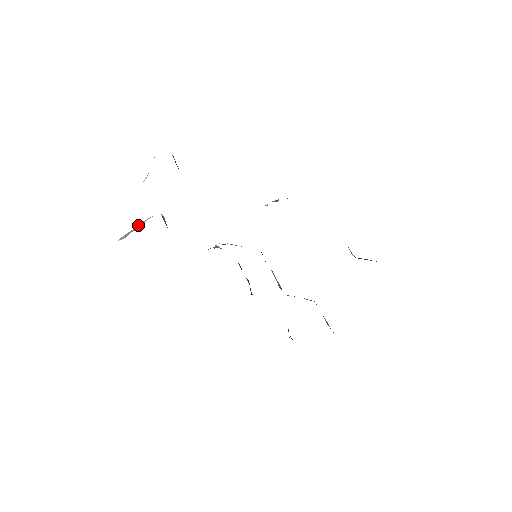
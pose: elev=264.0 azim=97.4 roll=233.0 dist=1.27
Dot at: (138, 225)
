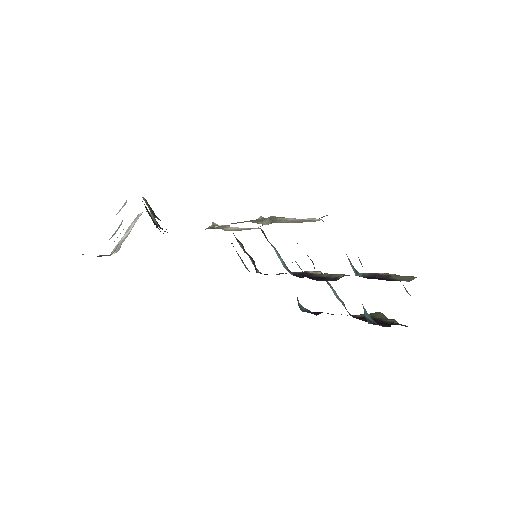
Dot at: (127, 229)
